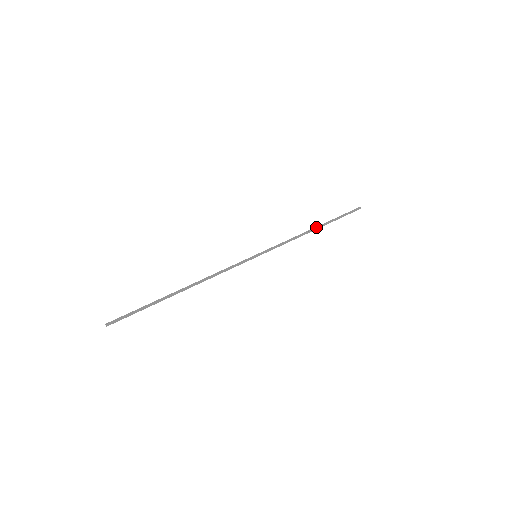
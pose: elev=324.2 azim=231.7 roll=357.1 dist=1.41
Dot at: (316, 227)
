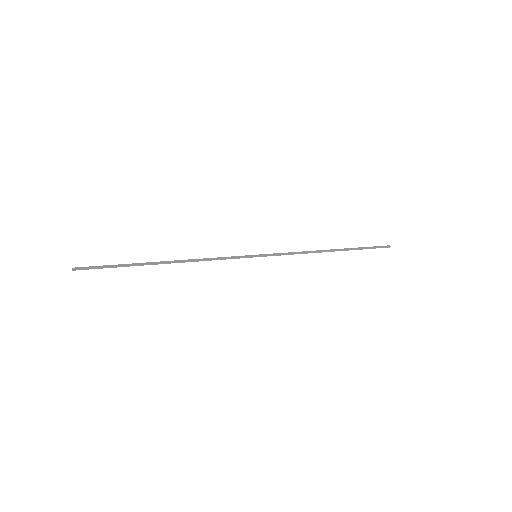
Dot at: (333, 249)
